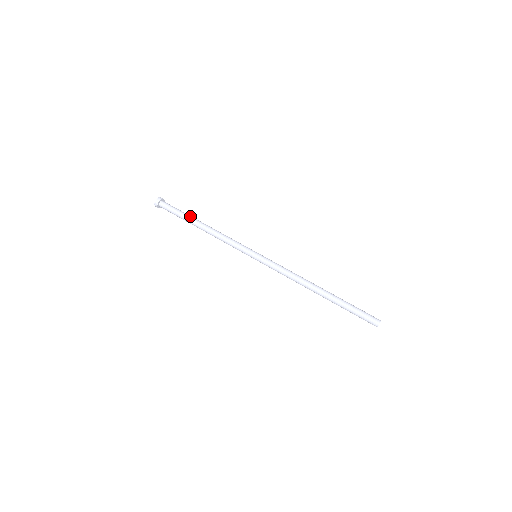
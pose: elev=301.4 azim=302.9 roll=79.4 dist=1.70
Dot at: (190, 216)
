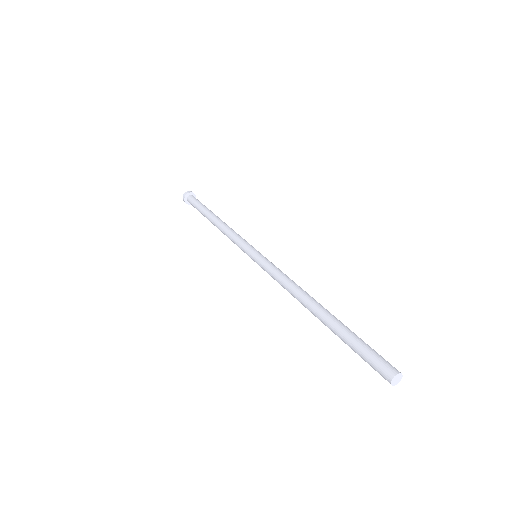
Dot at: (206, 210)
